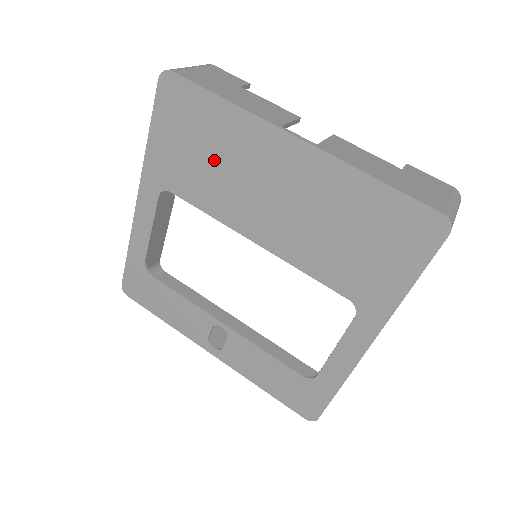
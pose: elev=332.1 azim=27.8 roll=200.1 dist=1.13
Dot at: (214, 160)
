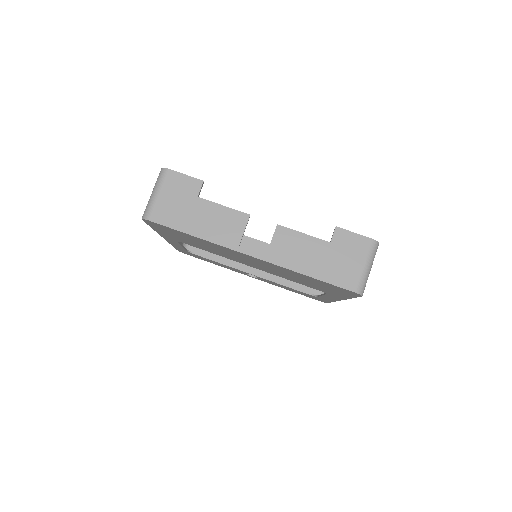
Dot at: (204, 245)
